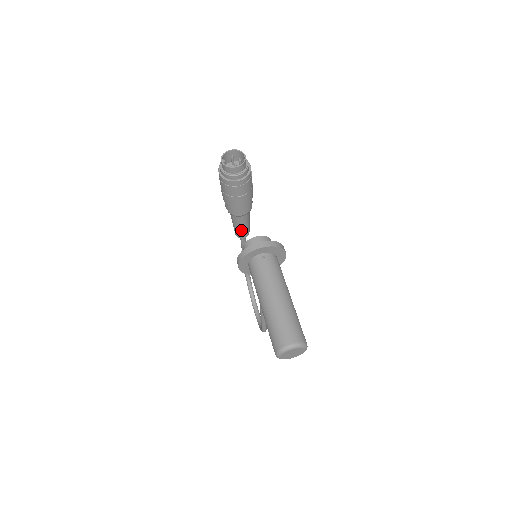
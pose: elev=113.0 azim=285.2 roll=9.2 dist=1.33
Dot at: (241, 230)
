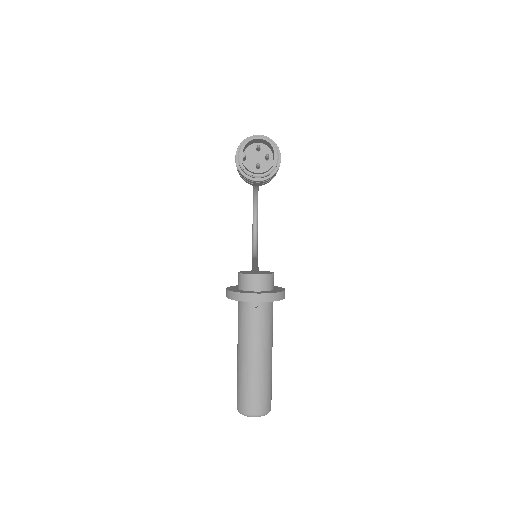
Dot at: occluded
